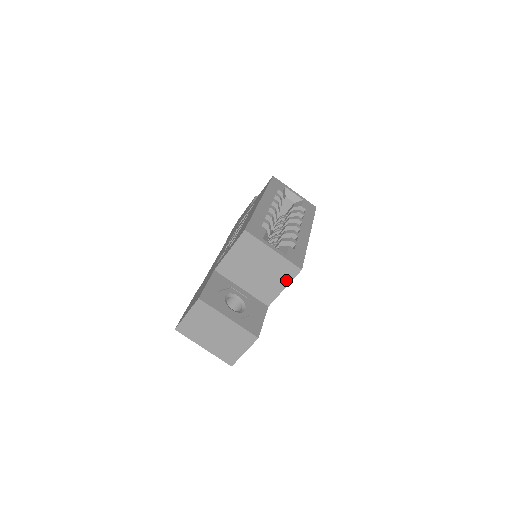
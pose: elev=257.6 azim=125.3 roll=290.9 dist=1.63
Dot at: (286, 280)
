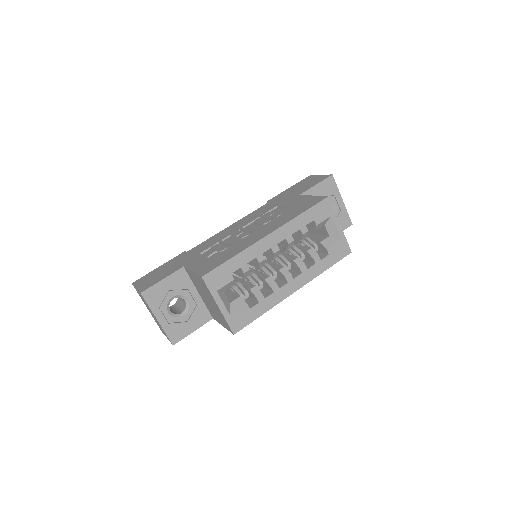
Dot at: (224, 325)
